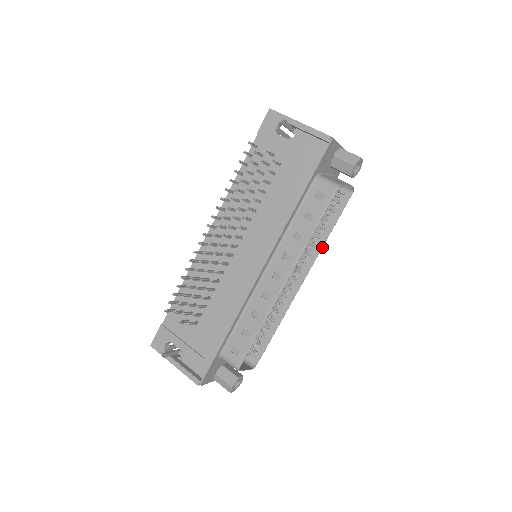
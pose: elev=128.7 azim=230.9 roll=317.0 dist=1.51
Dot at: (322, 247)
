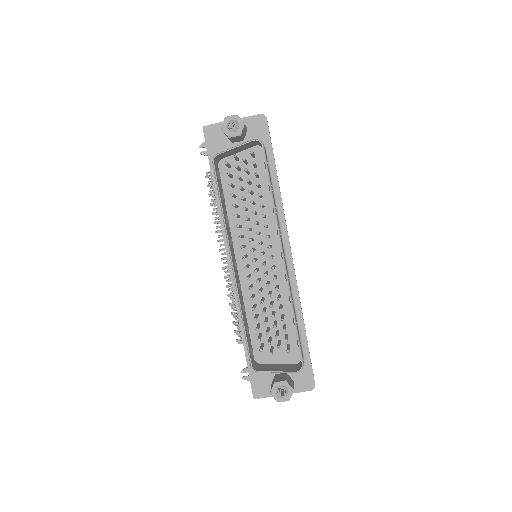
Dot at: (274, 211)
